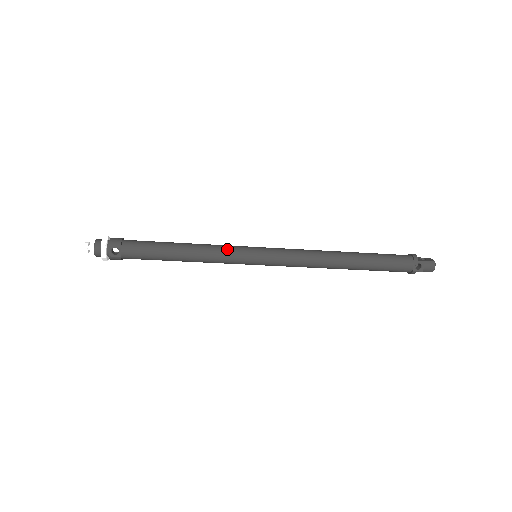
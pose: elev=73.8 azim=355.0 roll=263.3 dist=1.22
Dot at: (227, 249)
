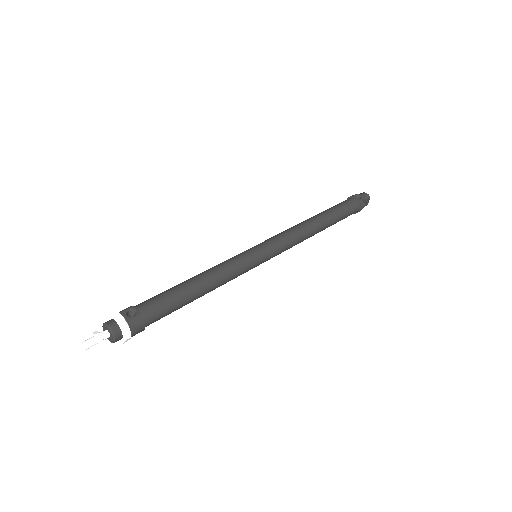
Dot at: (228, 259)
